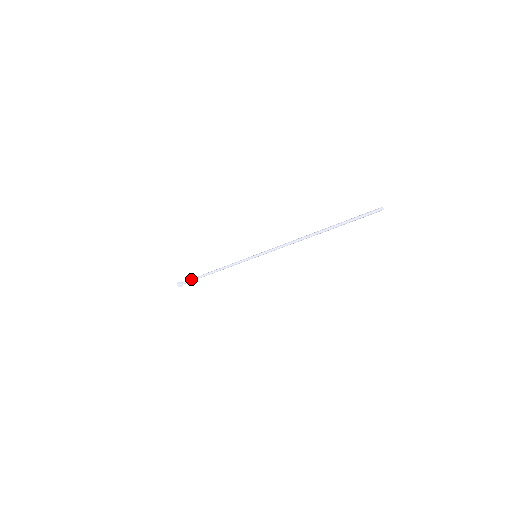
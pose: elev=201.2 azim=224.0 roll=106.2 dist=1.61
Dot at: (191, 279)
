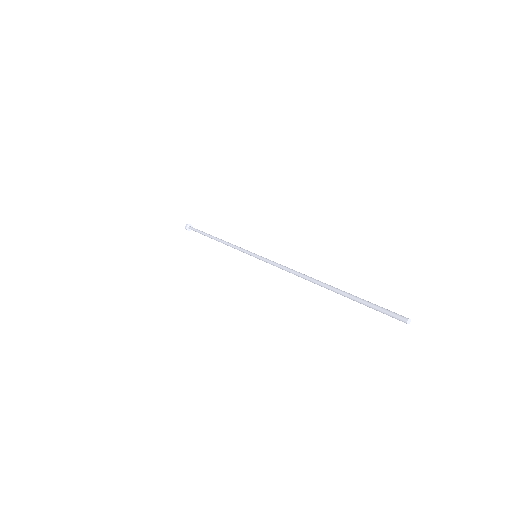
Dot at: (197, 231)
